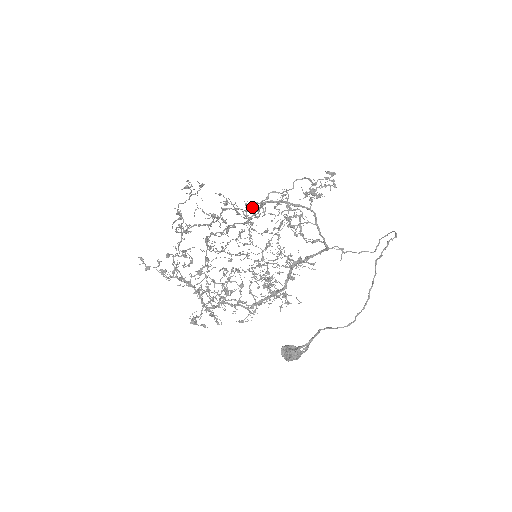
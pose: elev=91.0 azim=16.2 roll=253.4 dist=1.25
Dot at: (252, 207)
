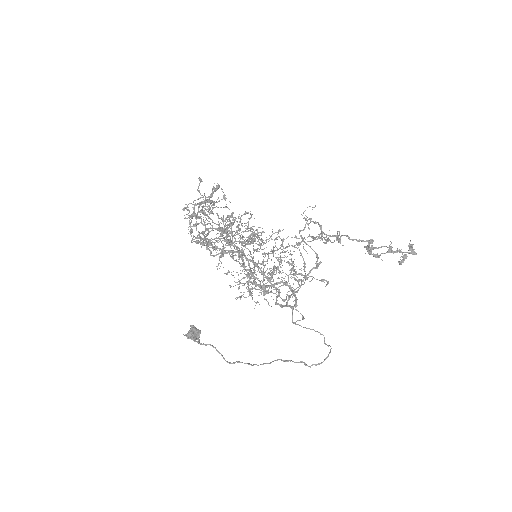
Dot at: (226, 253)
